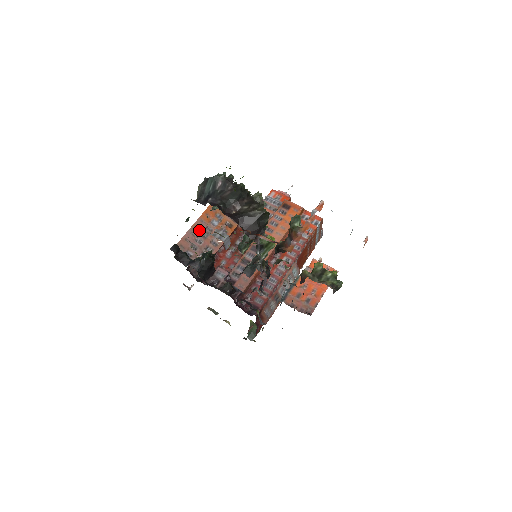
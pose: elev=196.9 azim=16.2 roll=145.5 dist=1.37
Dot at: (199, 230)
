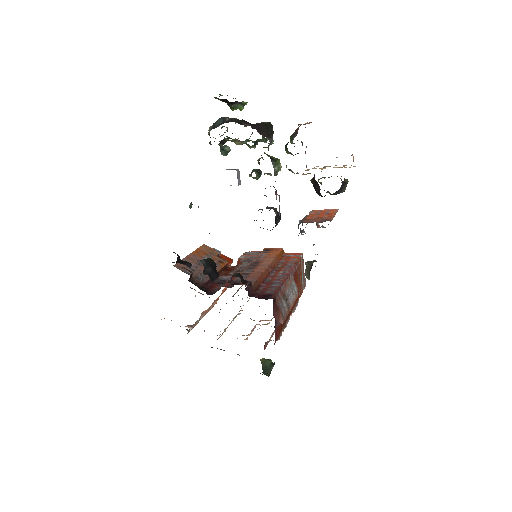
Dot at: (193, 260)
